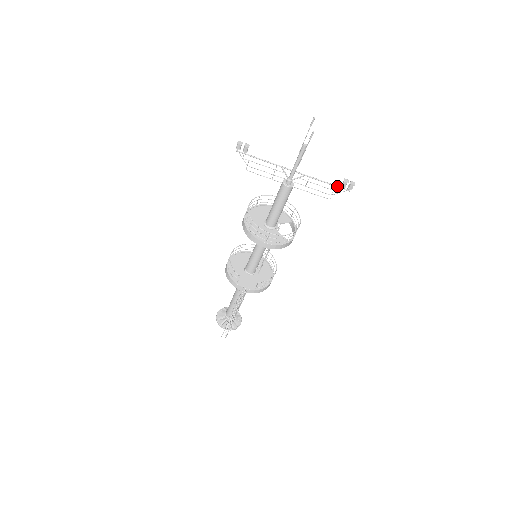
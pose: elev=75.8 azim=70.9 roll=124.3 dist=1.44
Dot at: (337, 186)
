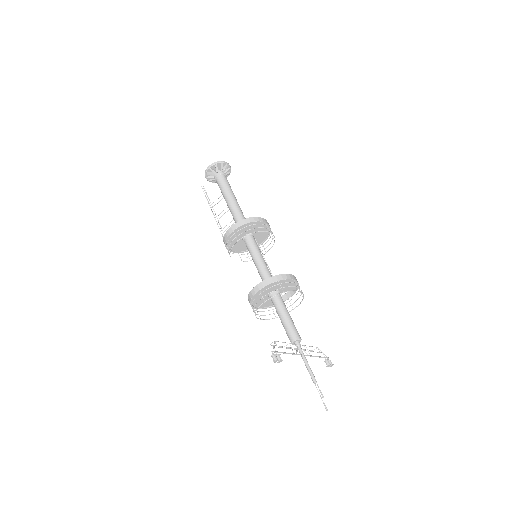
Dot at: occluded
